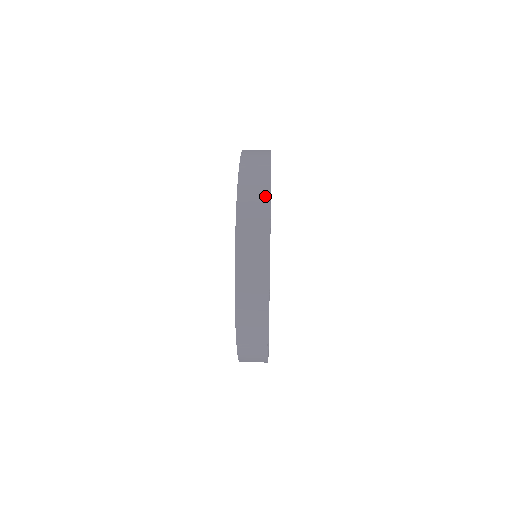
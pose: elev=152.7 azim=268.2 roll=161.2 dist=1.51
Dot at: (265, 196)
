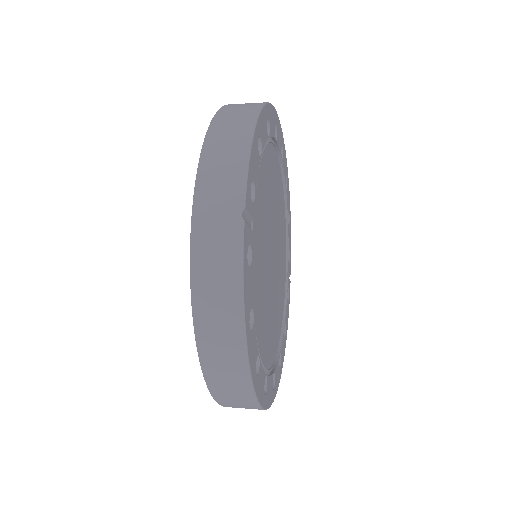
Dot at: occluded
